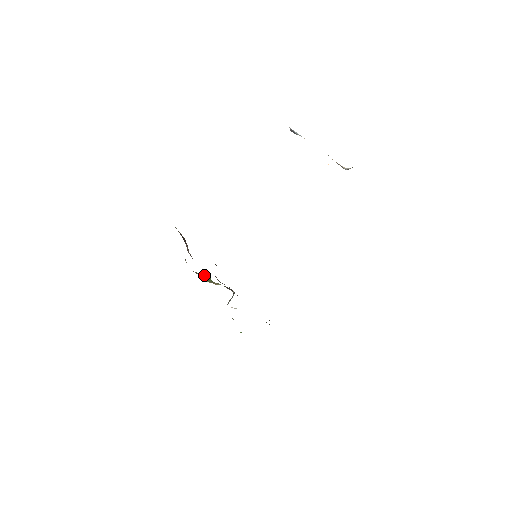
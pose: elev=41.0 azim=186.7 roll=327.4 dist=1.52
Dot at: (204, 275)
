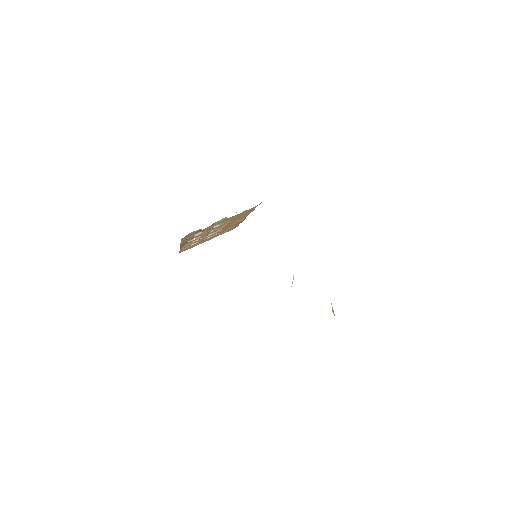
Dot at: occluded
